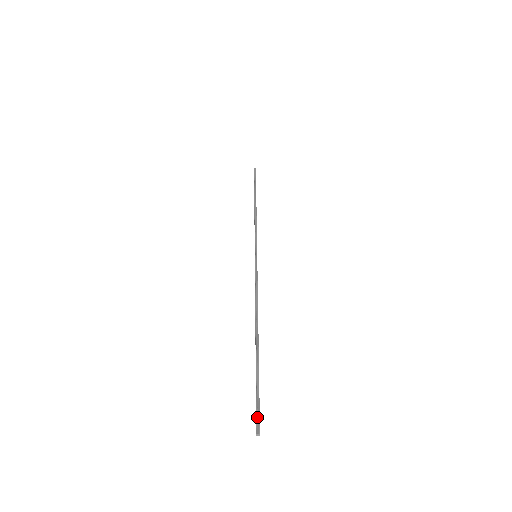
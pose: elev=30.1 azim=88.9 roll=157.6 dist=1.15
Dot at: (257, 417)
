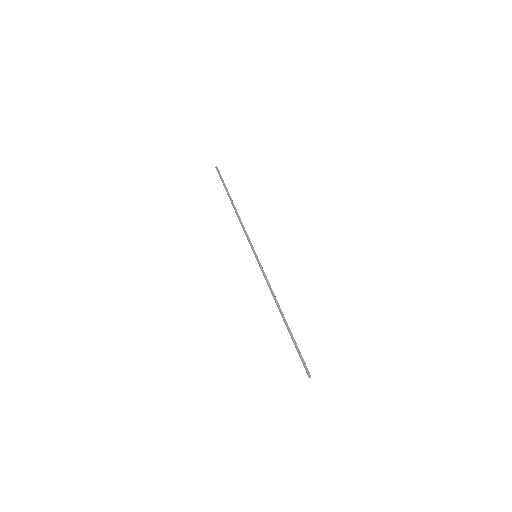
Dot at: (306, 368)
